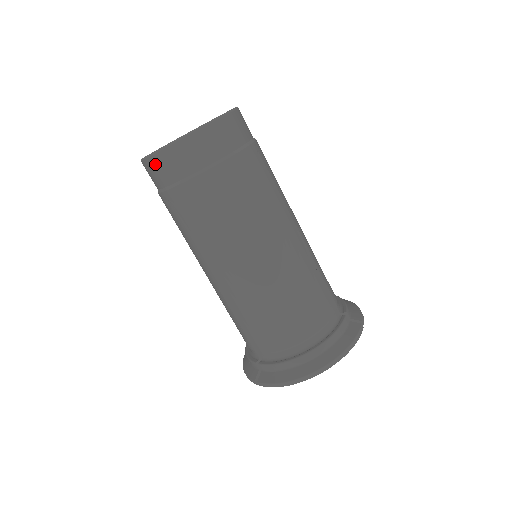
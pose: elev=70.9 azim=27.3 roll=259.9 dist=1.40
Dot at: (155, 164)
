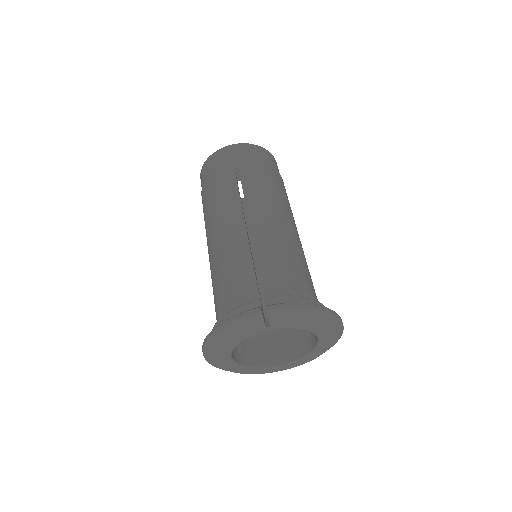
Dot at: (240, 148)
